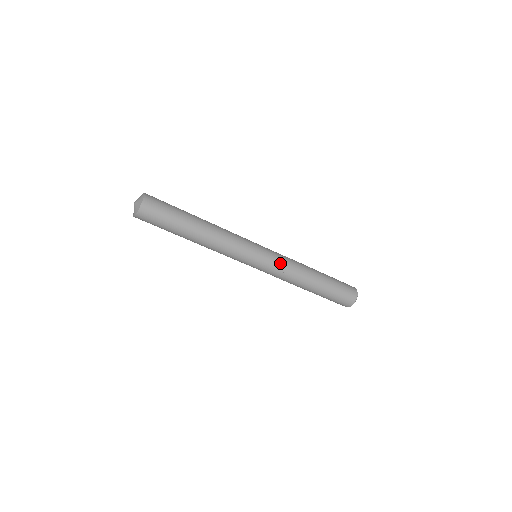
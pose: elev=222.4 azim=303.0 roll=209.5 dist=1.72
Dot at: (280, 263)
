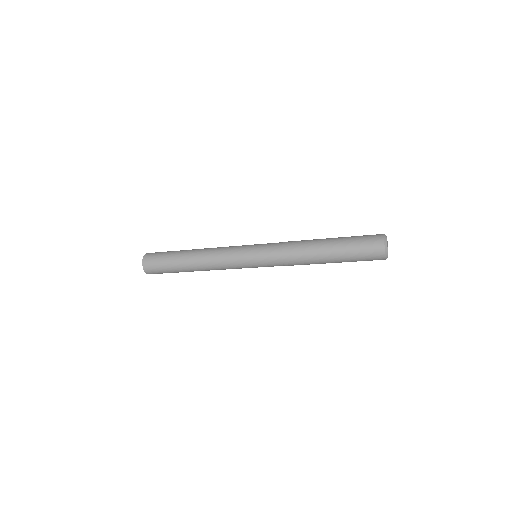
Dot at: (276, 265)
